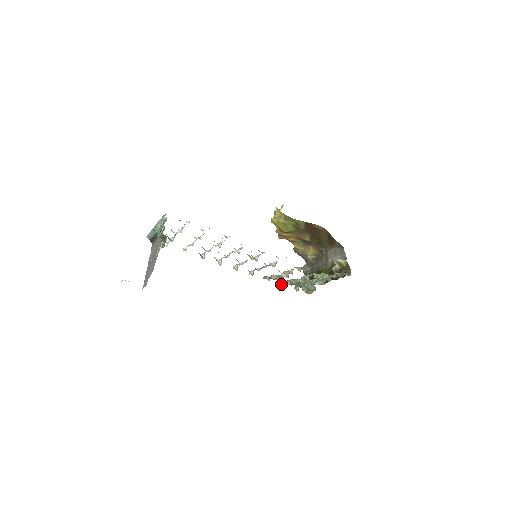
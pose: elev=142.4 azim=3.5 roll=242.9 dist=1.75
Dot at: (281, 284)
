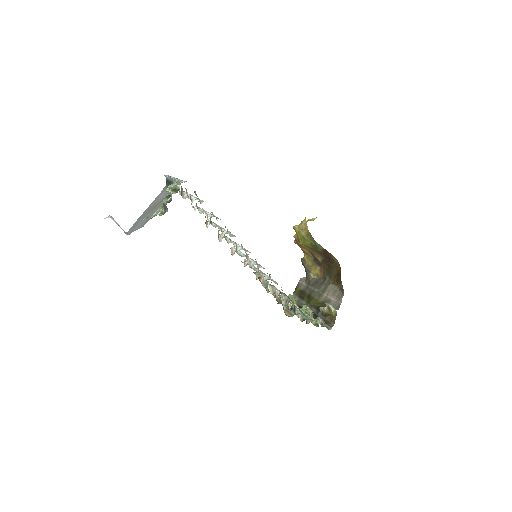
Dot at: occluded
